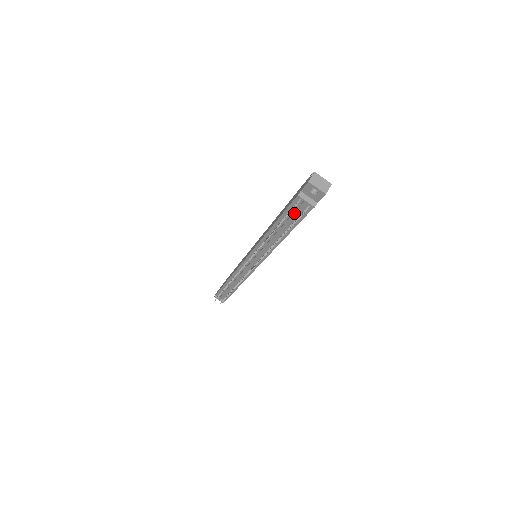
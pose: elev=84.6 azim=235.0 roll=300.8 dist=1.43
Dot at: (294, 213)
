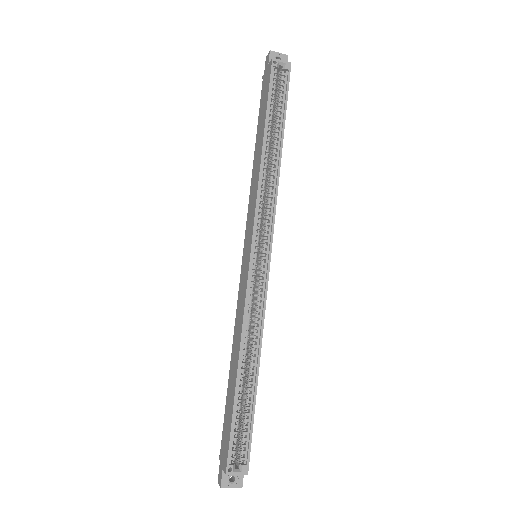
Dot at: occluded
